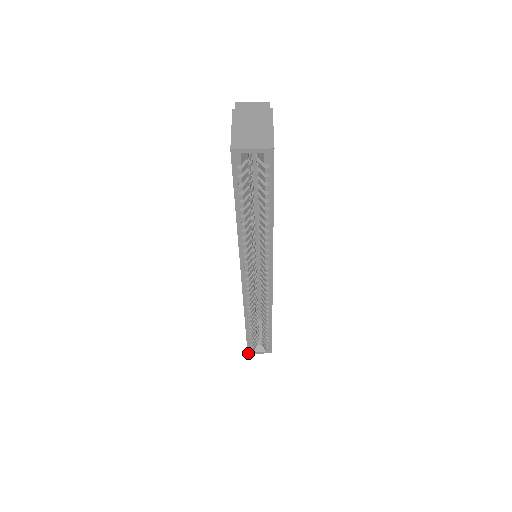
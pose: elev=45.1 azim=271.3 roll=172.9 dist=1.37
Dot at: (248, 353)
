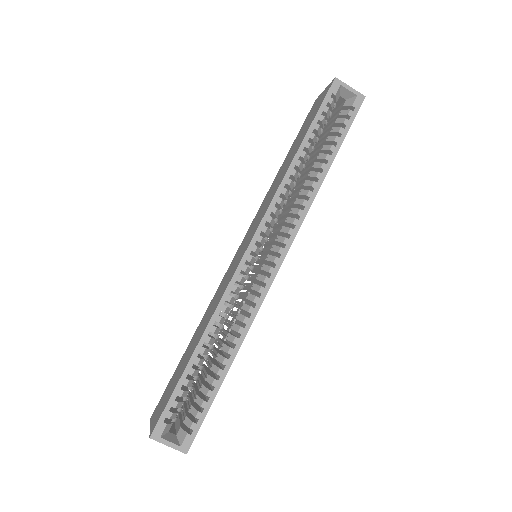
Dot at: (151, 437)
